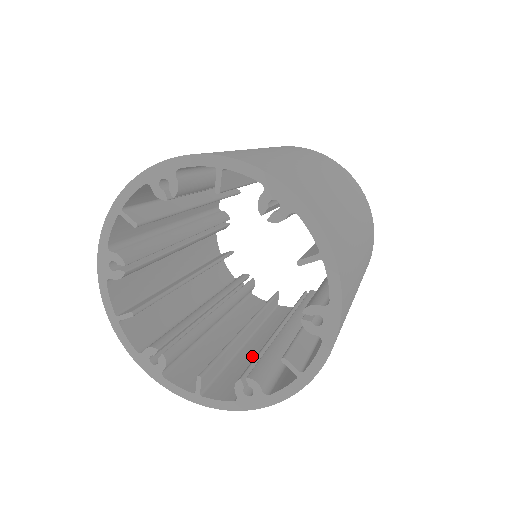
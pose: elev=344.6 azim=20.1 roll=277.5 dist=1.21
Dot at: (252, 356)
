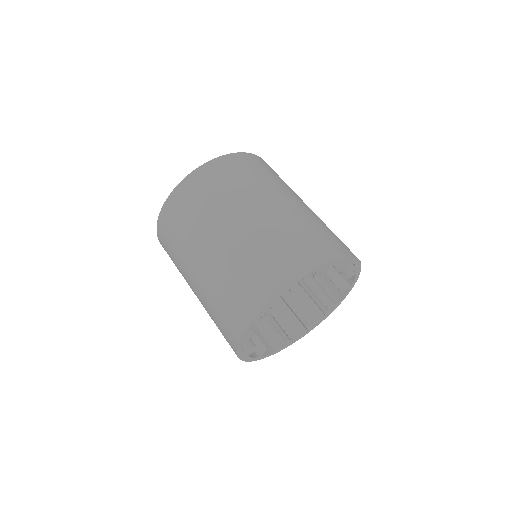
Dot at: occluded
